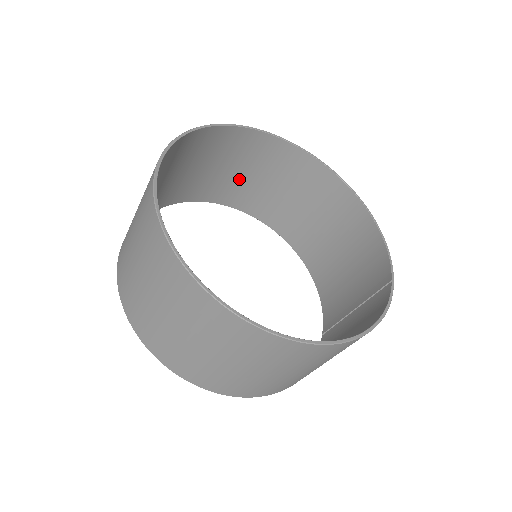
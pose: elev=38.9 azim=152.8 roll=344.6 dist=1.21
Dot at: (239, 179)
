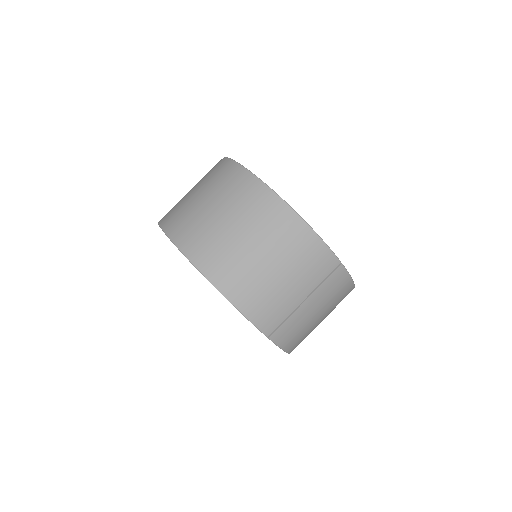
Dot at: occluded
